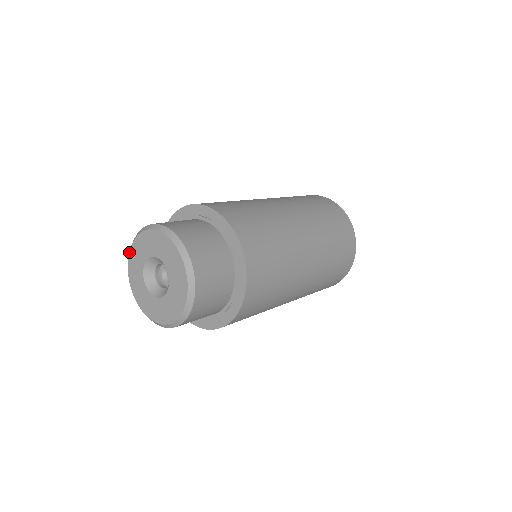
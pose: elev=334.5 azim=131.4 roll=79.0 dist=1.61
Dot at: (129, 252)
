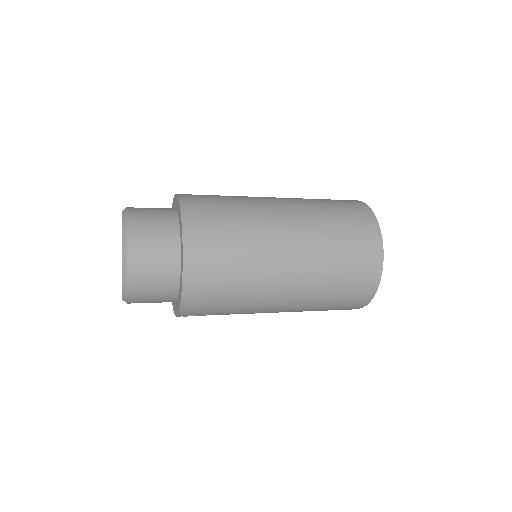
Dot at: occluded
